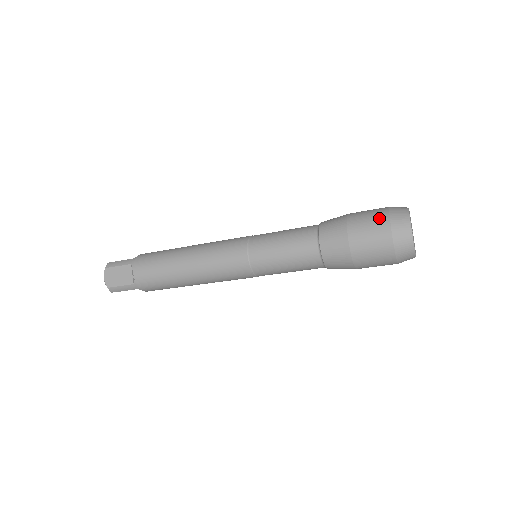
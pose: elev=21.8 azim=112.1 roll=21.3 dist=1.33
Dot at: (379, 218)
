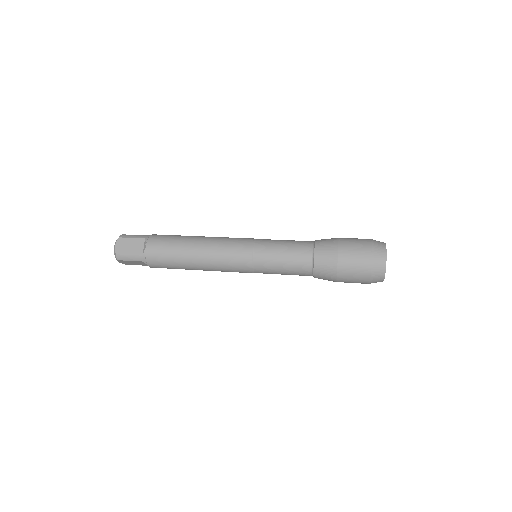
Dot at: (364, 243)
